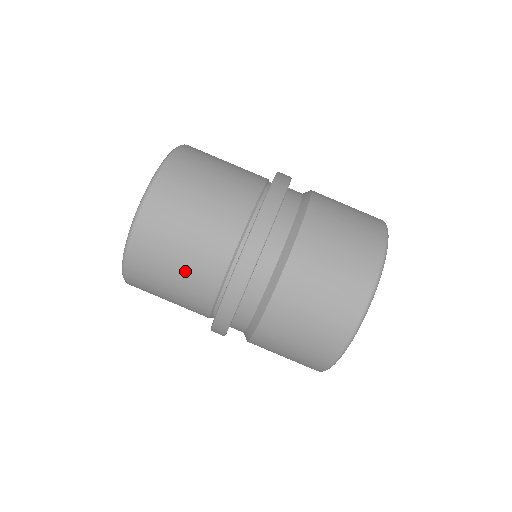
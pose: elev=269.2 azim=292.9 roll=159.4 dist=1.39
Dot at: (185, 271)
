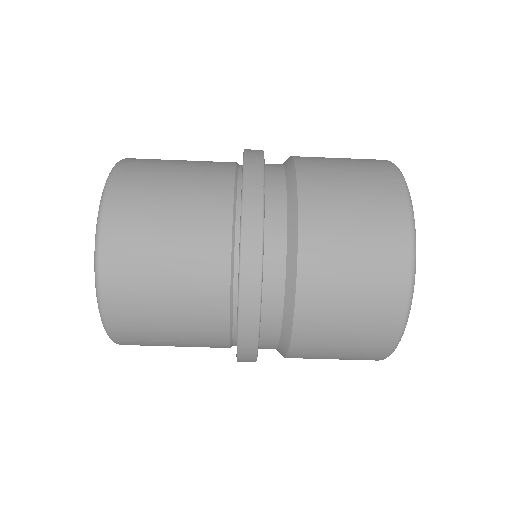
Dot at: (186, 345)
